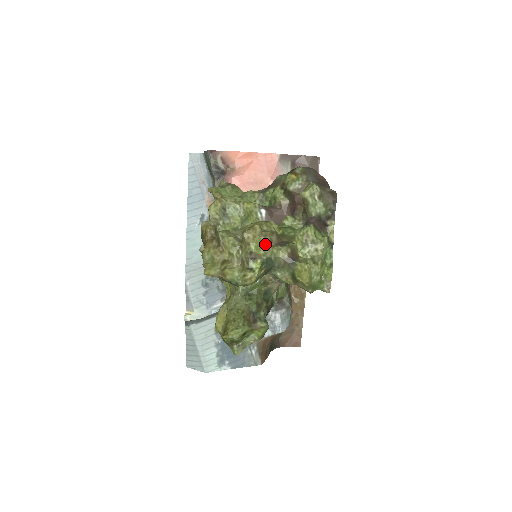
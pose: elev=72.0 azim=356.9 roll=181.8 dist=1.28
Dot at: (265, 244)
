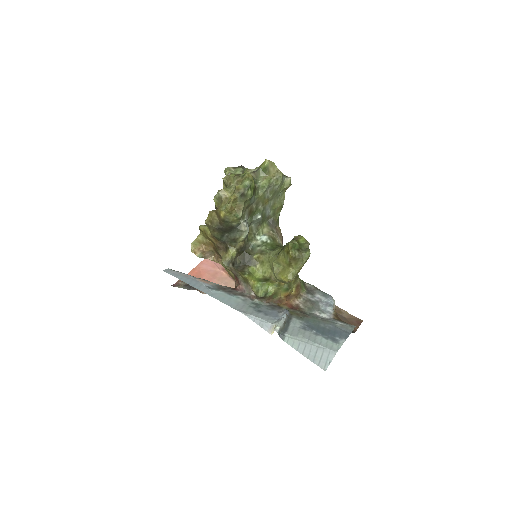
Dot at: occluded
